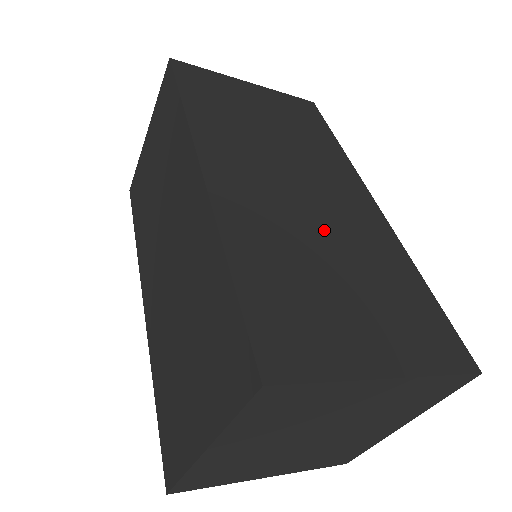
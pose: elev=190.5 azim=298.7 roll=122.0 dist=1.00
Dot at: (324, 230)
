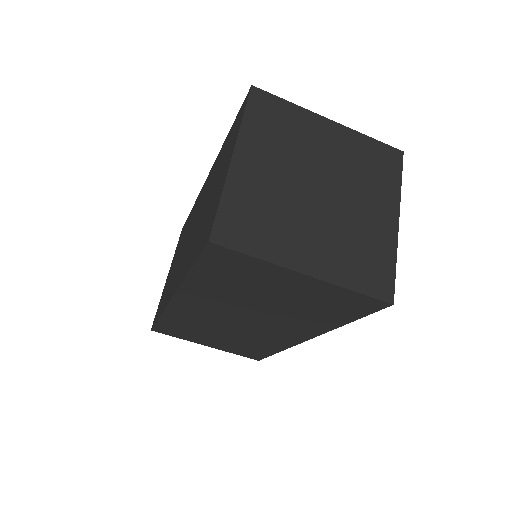
Dot at: occluded
